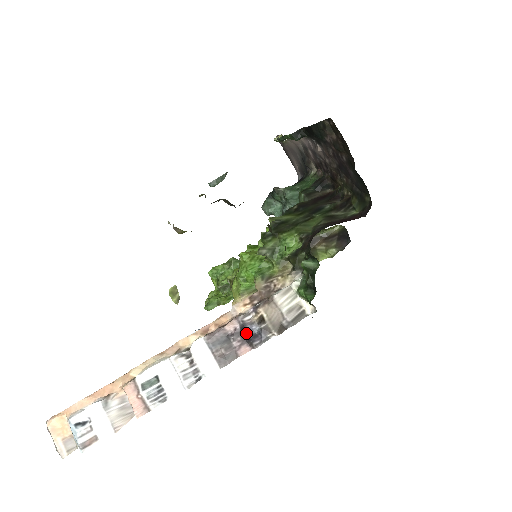
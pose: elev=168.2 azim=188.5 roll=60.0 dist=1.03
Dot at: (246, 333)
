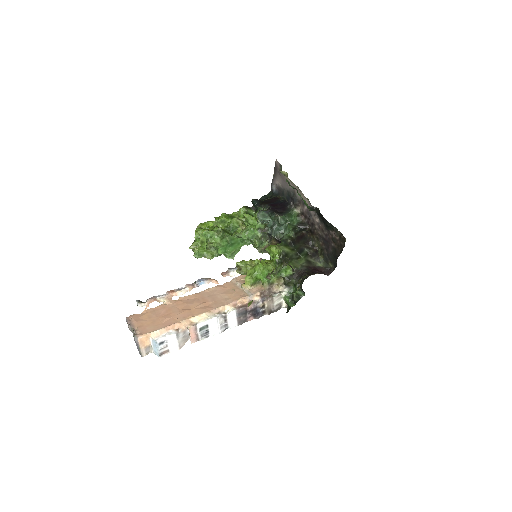
Dot at: (256, 312)
